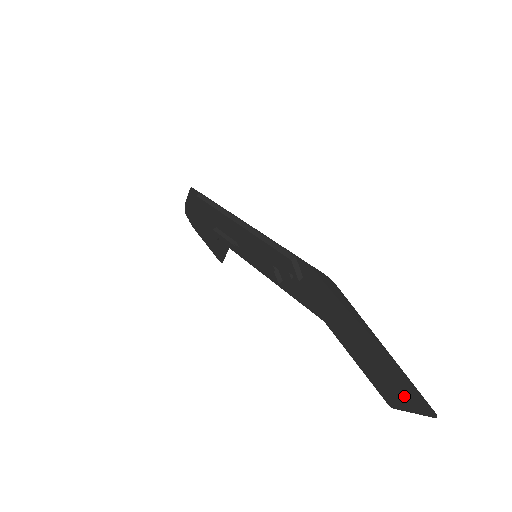
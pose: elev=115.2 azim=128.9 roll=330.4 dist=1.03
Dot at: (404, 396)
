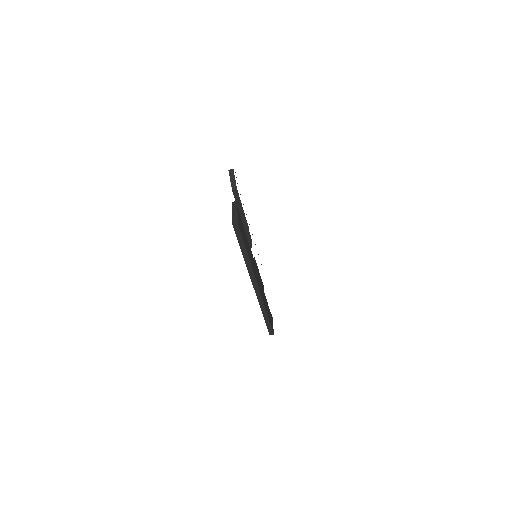
Dot at: occluded
